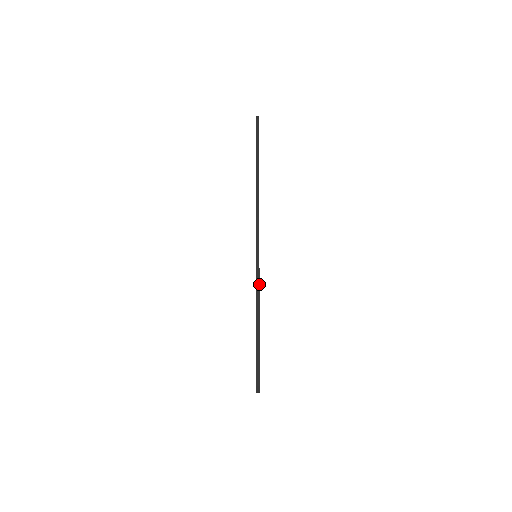
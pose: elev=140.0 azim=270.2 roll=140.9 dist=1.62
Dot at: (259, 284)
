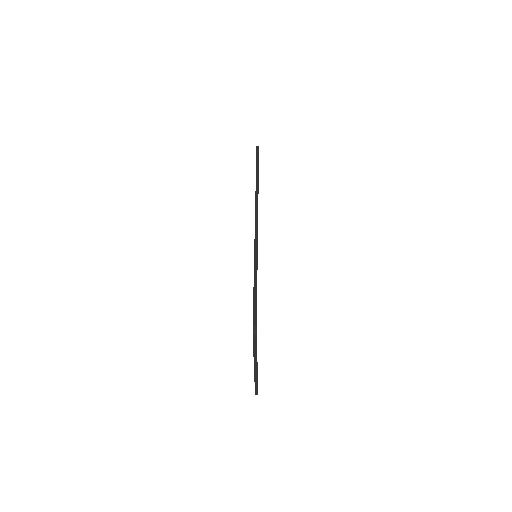
Dot at: (257, 244)
